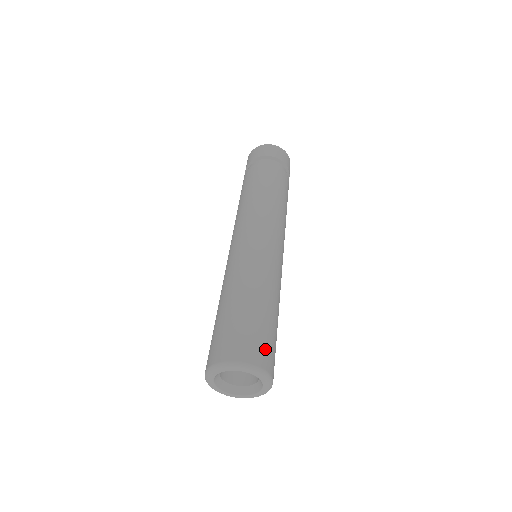
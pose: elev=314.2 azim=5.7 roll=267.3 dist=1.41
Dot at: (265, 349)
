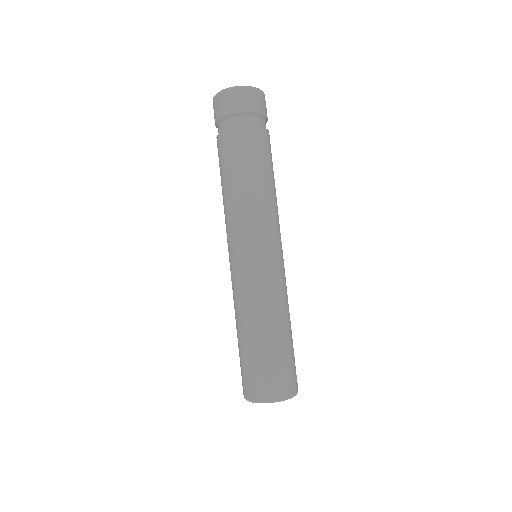
Dot at: (280, 379)
